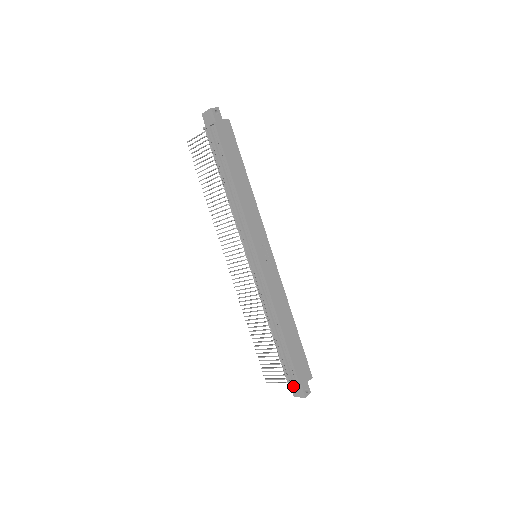
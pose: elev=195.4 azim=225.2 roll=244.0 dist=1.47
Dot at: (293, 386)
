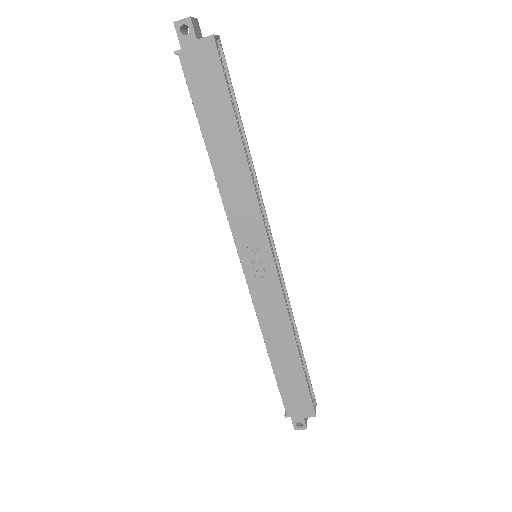
Dot at: occluded
